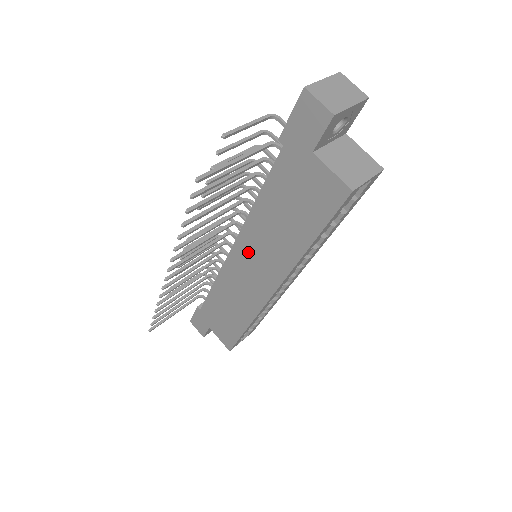
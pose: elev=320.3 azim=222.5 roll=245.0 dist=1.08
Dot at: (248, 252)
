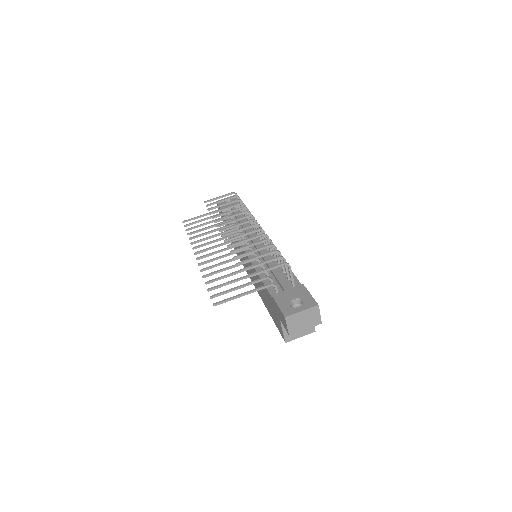
Dot at: occluded
